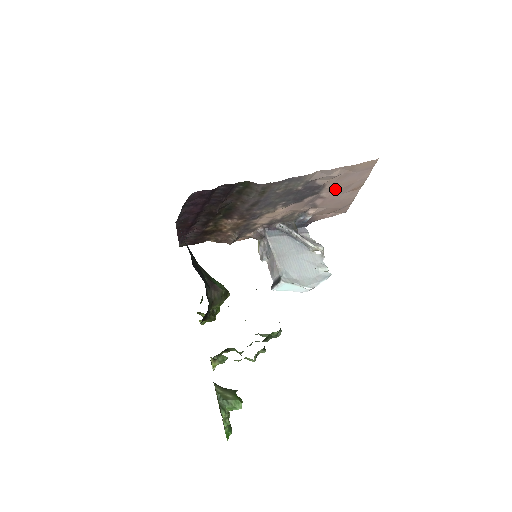
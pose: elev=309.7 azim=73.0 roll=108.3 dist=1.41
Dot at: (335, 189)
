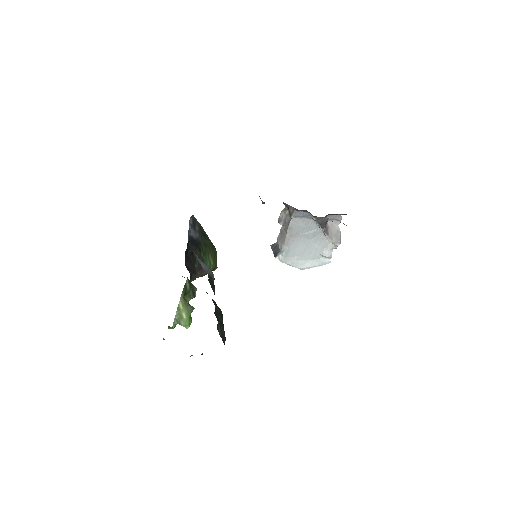
Dot at: occluded
